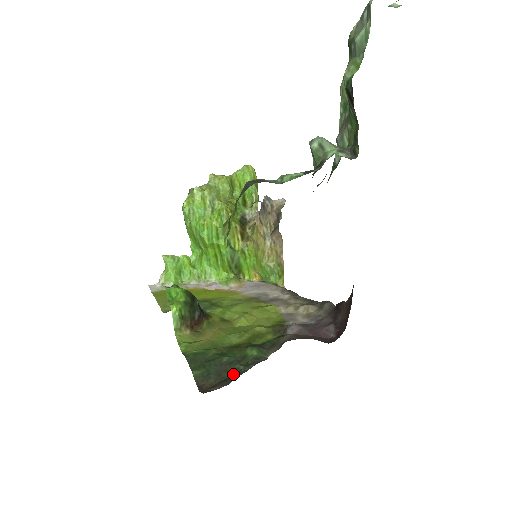
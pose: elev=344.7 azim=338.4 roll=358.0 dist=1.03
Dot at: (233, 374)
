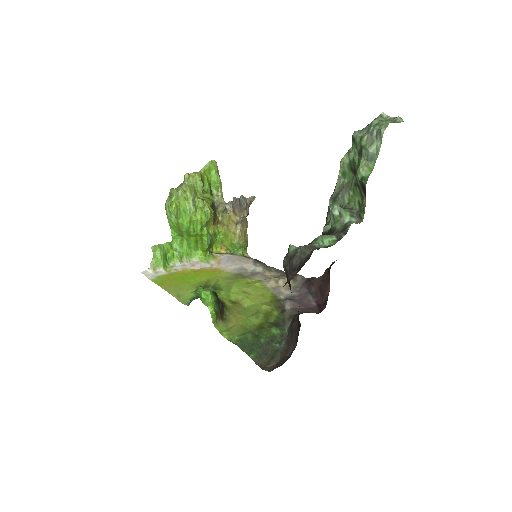
Dot at: (274, 351)
